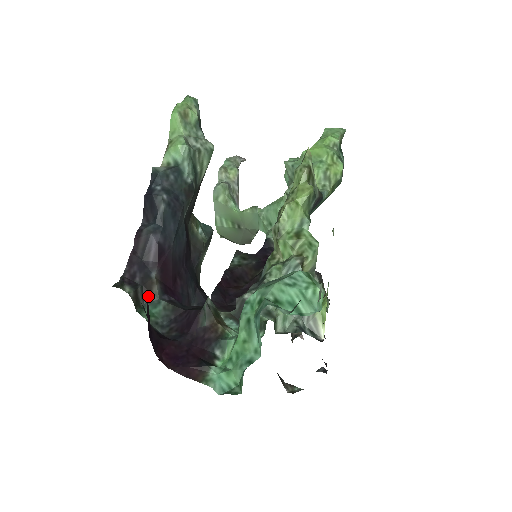
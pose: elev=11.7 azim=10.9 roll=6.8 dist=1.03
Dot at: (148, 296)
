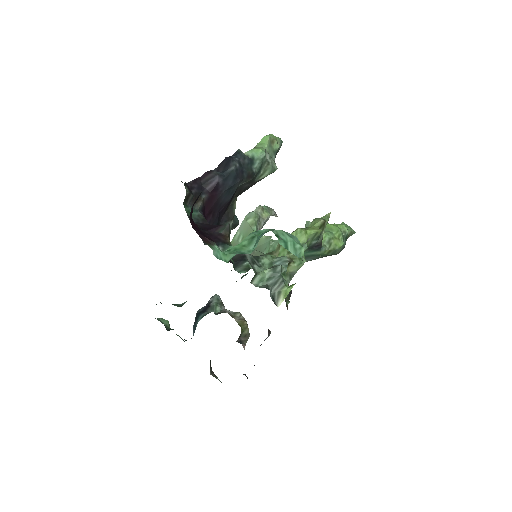
Dot at: (193, 203)
